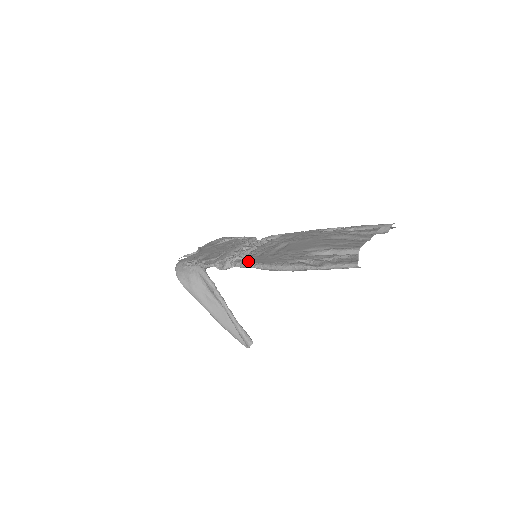
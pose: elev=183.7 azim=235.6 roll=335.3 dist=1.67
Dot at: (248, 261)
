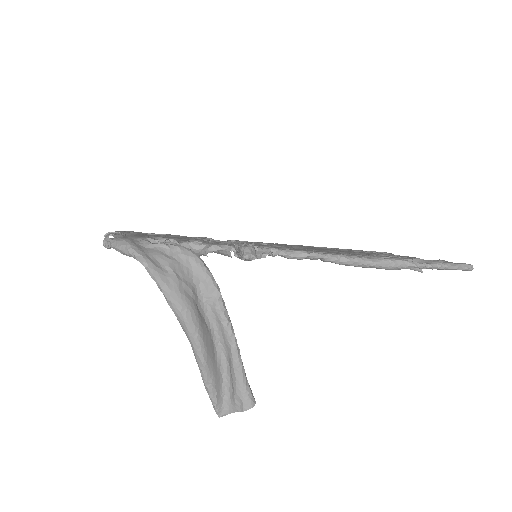
Dot at: occluded
